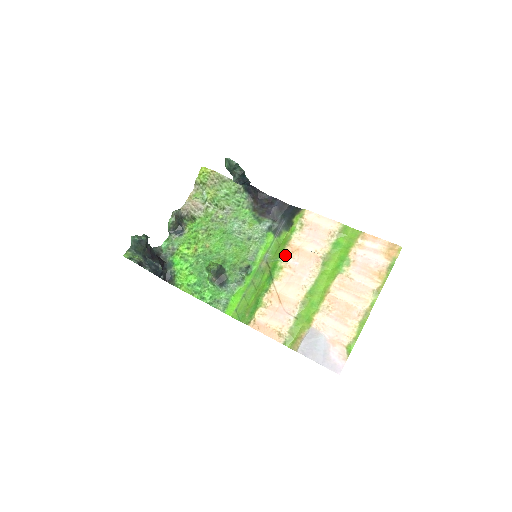
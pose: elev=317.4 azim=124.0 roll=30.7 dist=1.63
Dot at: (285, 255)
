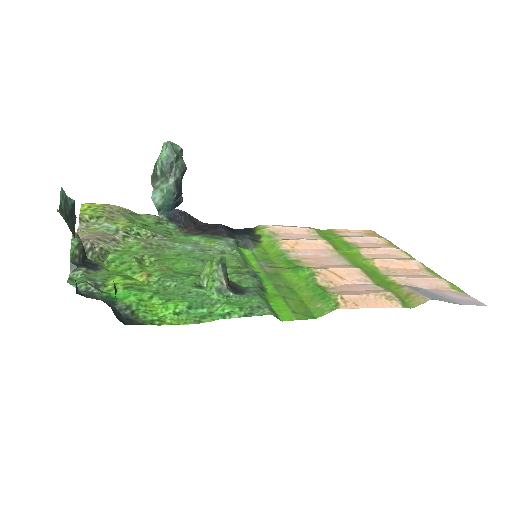
Dot at: (287, 252)
